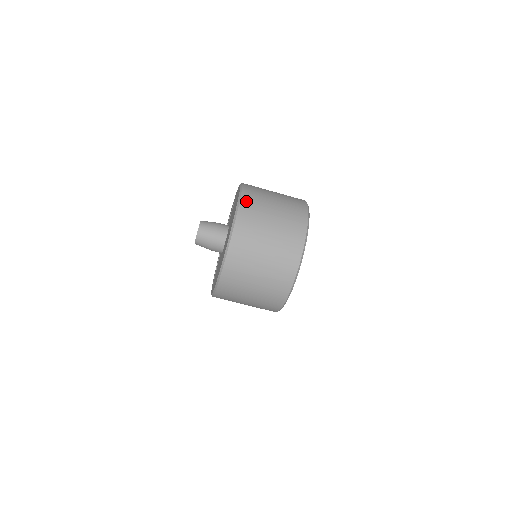
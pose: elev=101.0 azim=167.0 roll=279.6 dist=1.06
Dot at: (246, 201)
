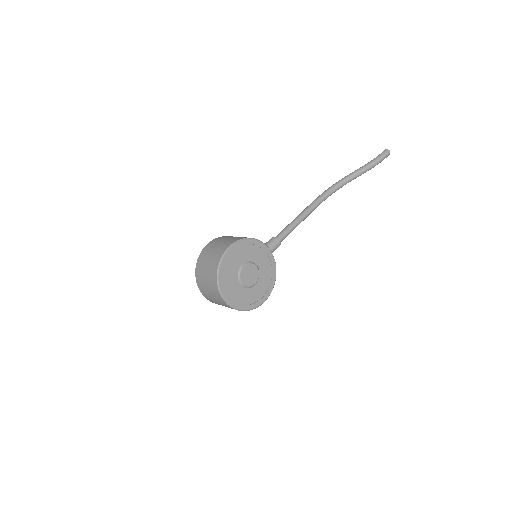
Dot at: (197, 277)
